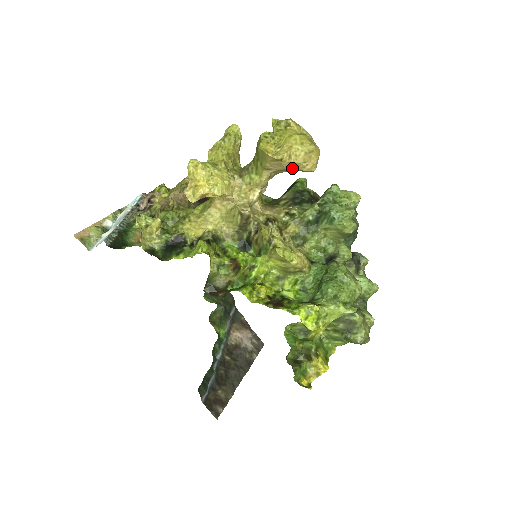
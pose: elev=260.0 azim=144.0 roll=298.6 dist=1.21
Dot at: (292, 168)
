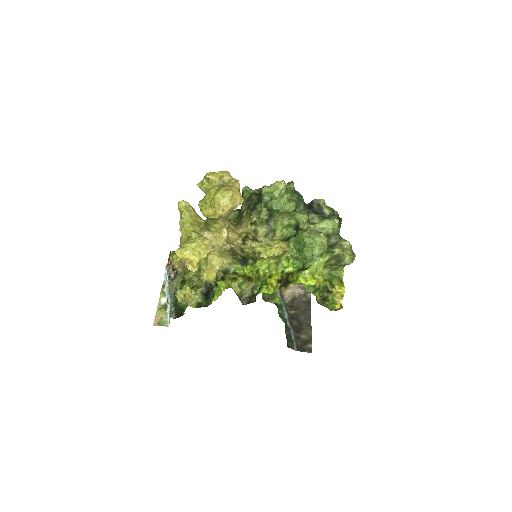
Dot at: (230, 212)
